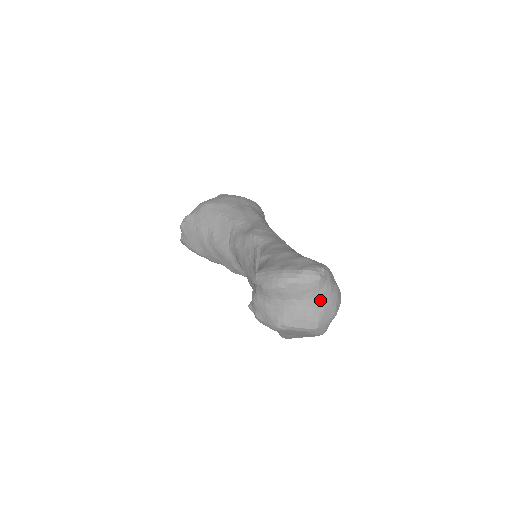
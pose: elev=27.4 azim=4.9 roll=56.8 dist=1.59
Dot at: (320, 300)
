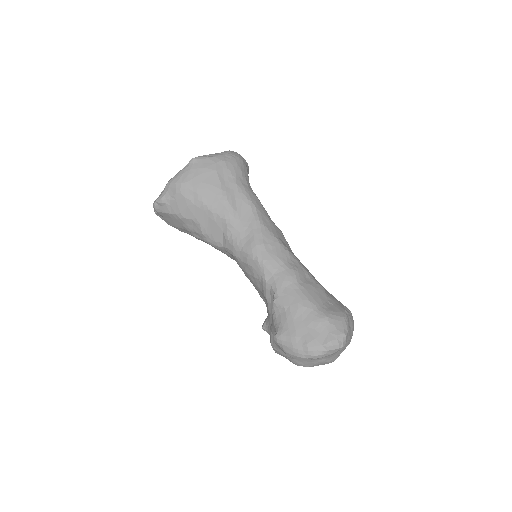
Dot at: (339, 351)
